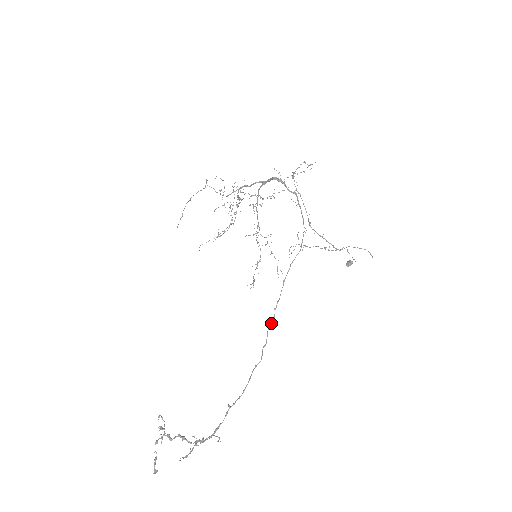
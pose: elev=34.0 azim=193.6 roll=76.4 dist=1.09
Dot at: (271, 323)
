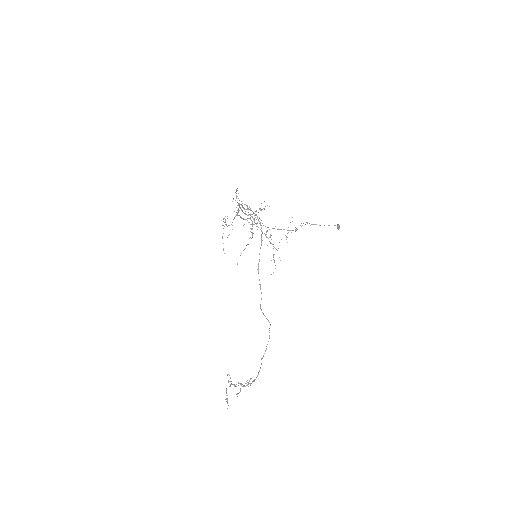
Dot at: (261, 299)
